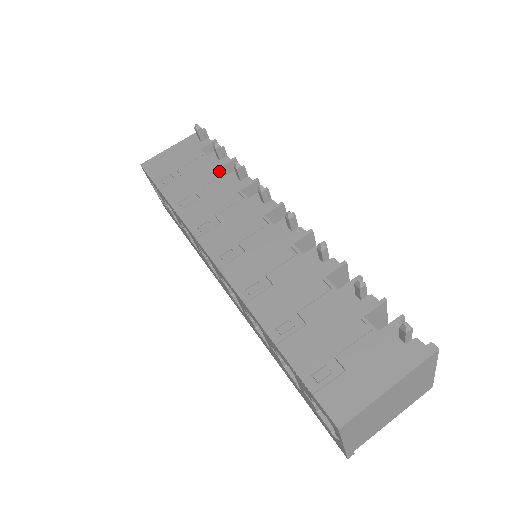
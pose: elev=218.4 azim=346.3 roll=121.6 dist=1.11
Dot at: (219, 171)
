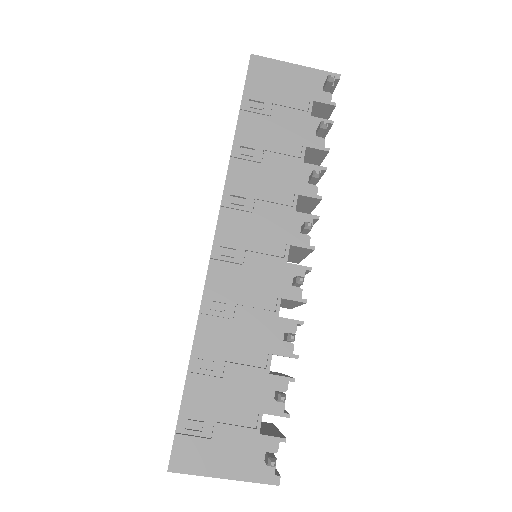
Dot at: (303, 150)
